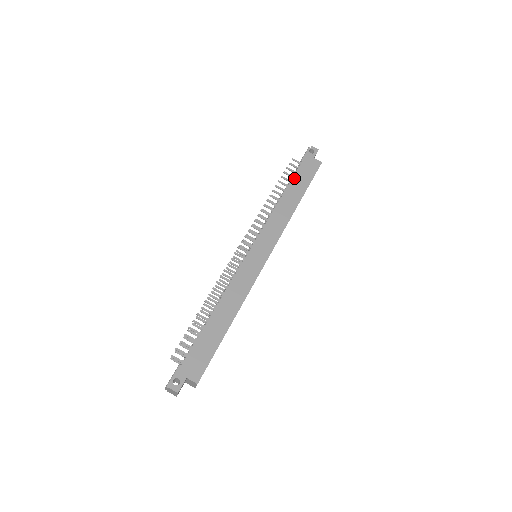
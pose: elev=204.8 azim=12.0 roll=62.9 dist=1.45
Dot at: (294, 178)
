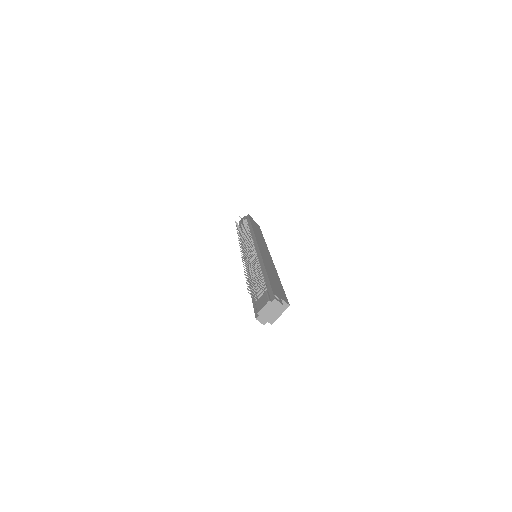
Dot at: (252, 223)
